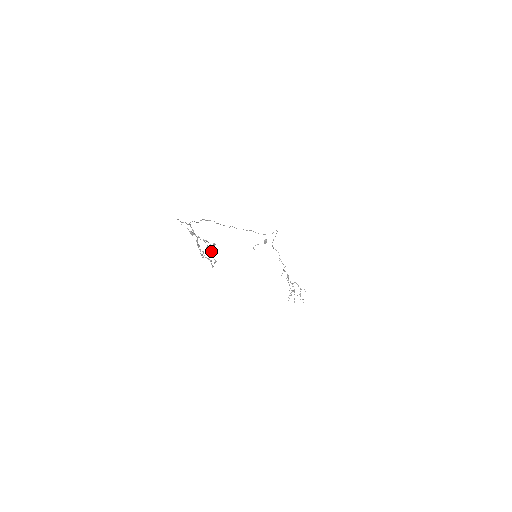
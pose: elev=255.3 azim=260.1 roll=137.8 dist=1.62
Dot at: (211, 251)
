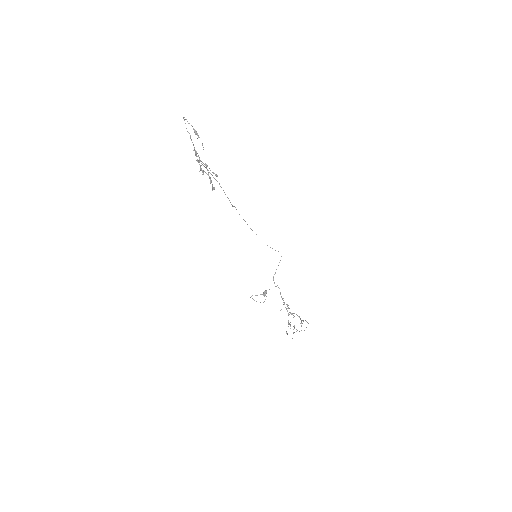
Dot at: (211, 180)
